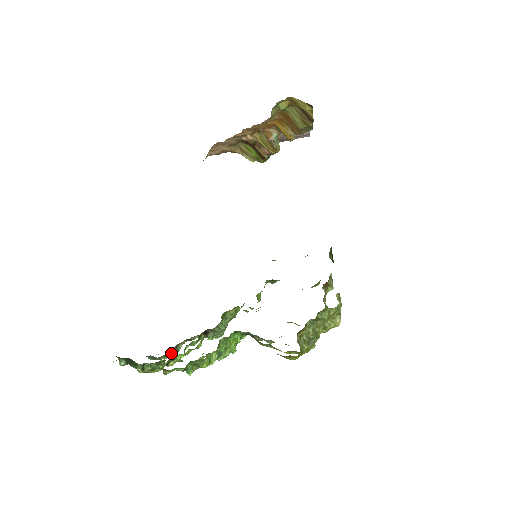
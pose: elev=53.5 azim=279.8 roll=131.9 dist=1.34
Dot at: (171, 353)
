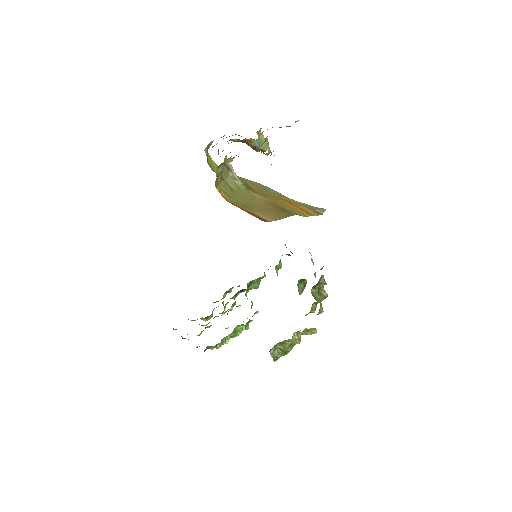
Dot at: occluded
